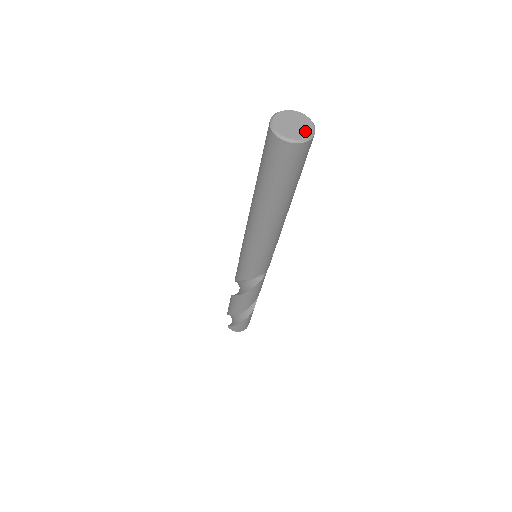
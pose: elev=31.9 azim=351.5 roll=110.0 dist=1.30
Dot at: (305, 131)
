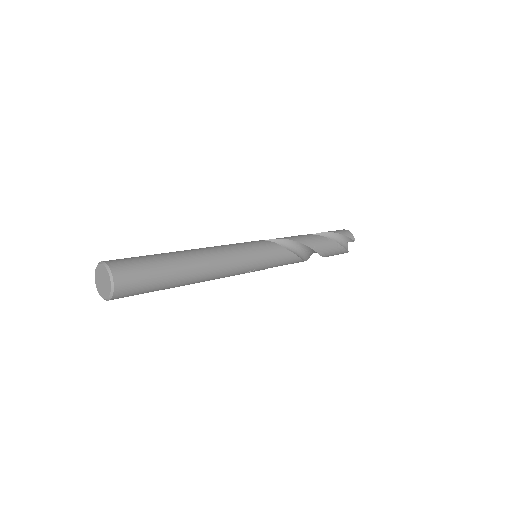
Dot at: (106, 292)
